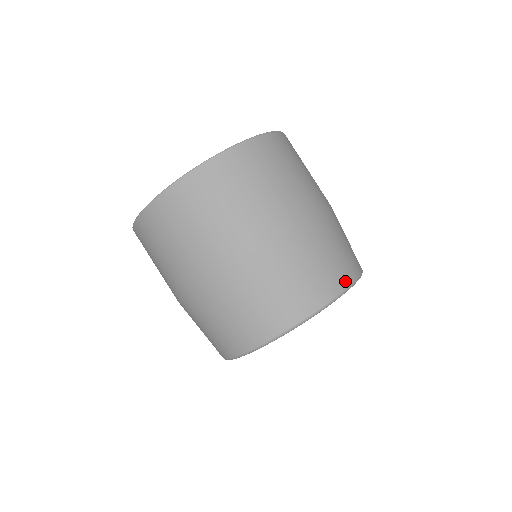
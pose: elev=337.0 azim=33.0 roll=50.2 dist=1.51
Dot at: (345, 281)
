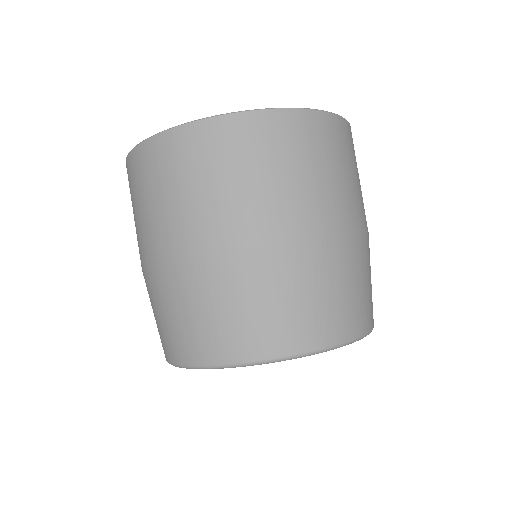
Dot at: occluded
